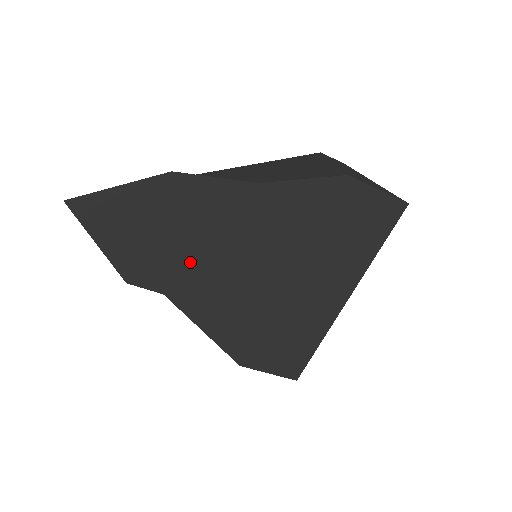
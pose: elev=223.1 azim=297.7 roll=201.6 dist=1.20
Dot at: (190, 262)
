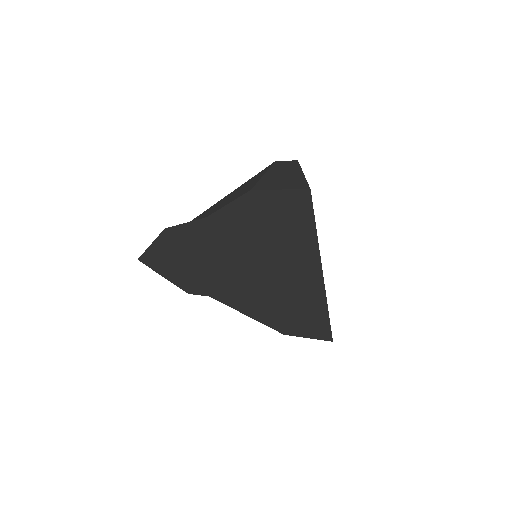
Dot at: (208, 274)
